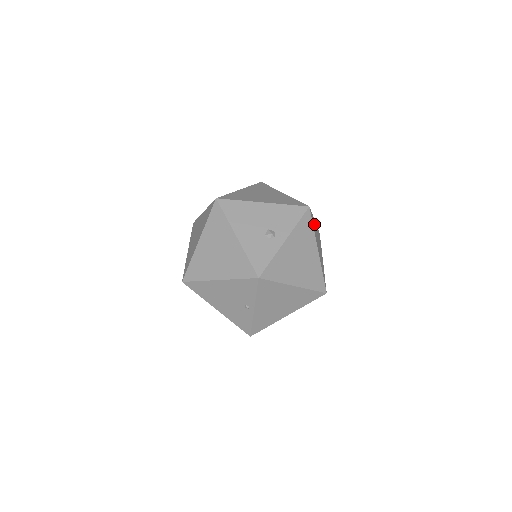
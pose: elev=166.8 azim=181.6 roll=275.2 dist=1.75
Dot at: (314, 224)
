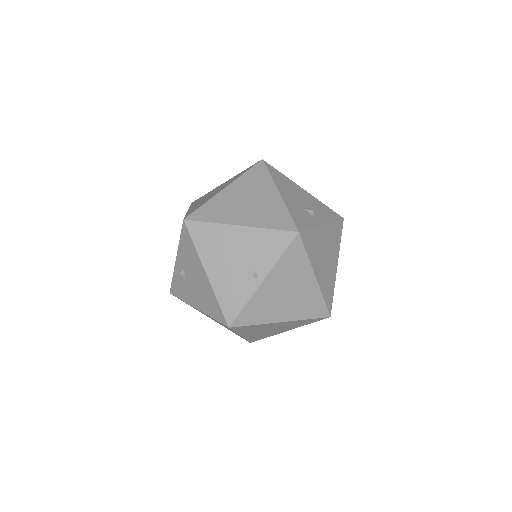
Dot at: occluded
